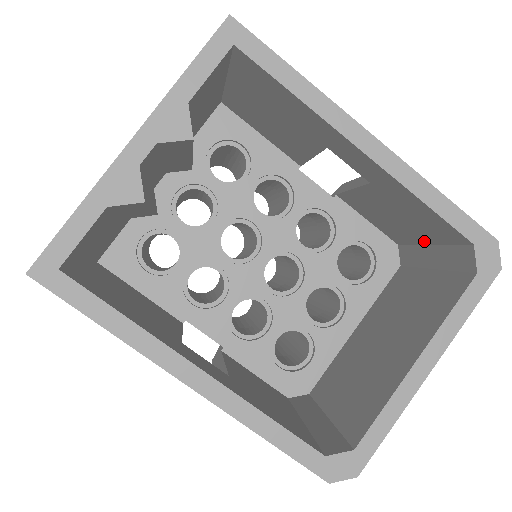
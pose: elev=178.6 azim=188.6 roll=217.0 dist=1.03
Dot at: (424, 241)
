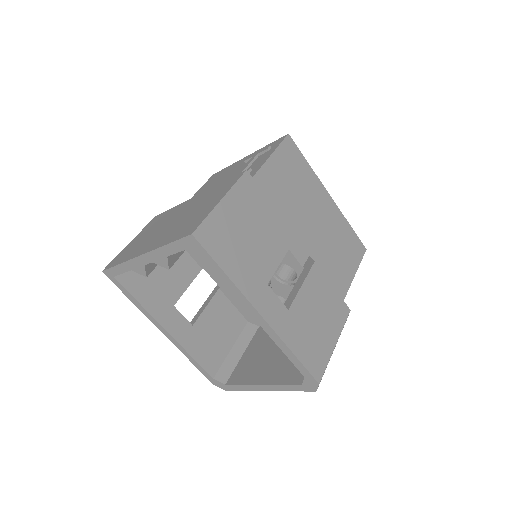
Dot at: occluded
